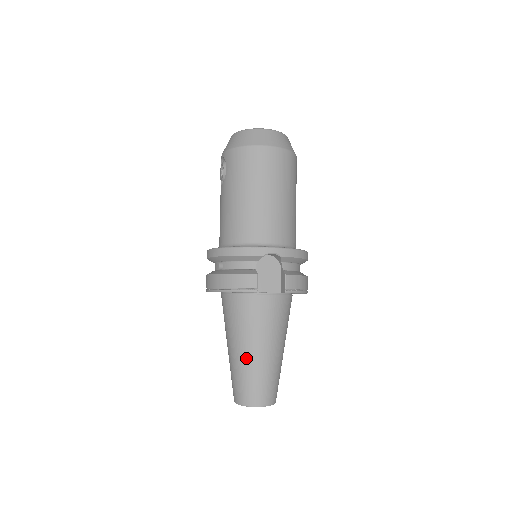
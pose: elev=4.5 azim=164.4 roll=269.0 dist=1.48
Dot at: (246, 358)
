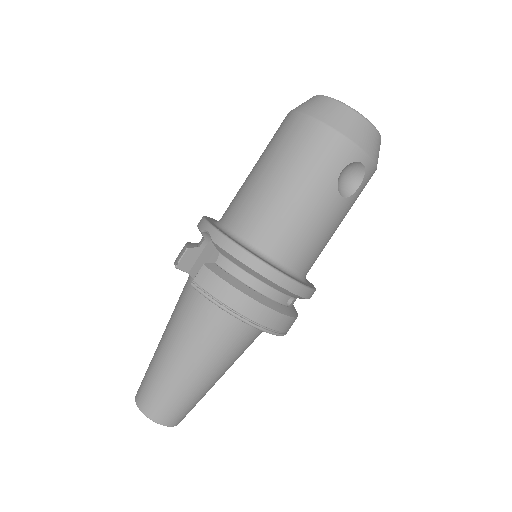
Dot at: (159, 343)
